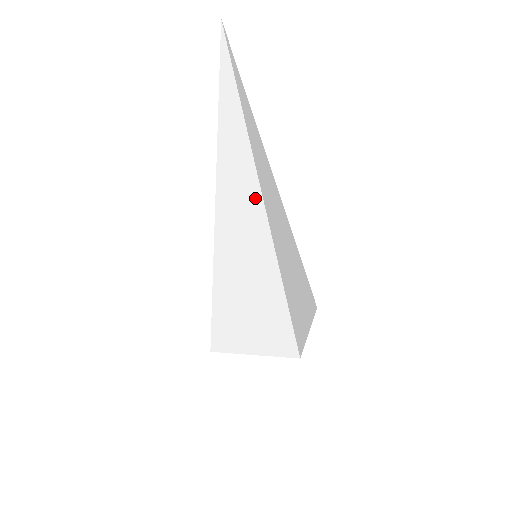
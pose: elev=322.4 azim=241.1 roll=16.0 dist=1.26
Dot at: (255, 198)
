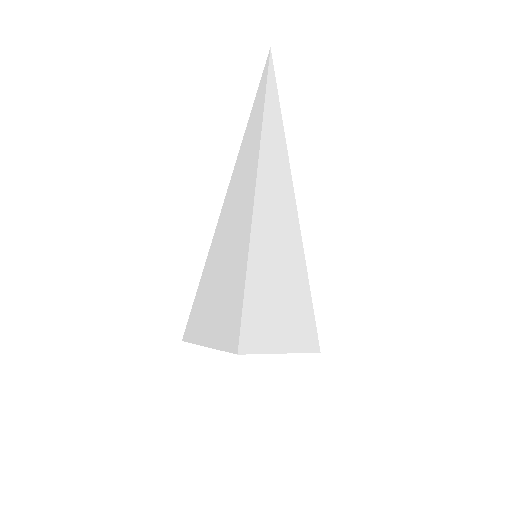
Dot at: (252, 180)
